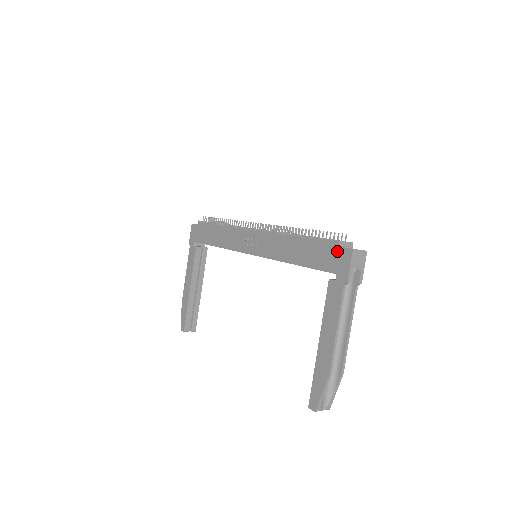
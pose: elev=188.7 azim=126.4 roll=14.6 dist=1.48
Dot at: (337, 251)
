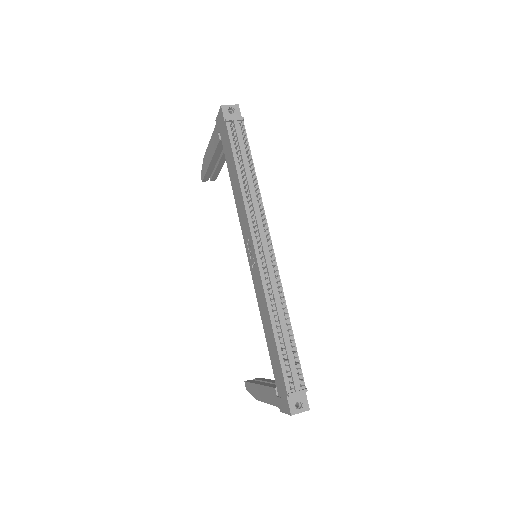
Dot at: (285, 395)
